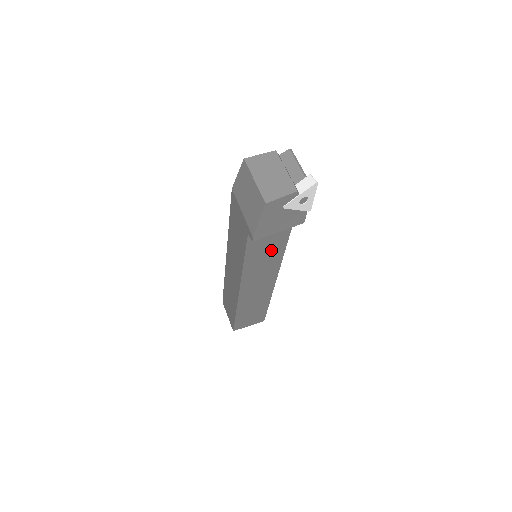
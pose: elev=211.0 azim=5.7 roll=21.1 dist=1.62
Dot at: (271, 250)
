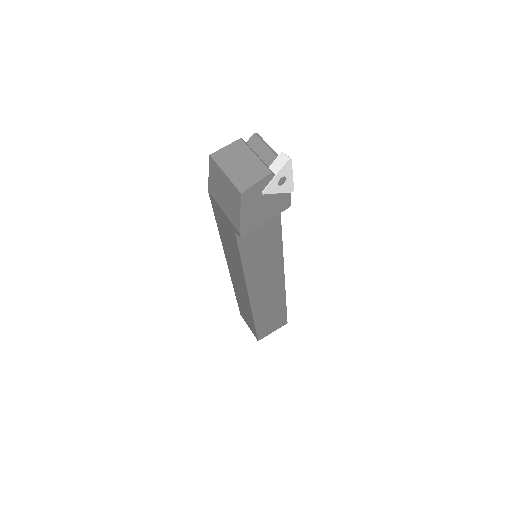
Dot at: (267, 244)
